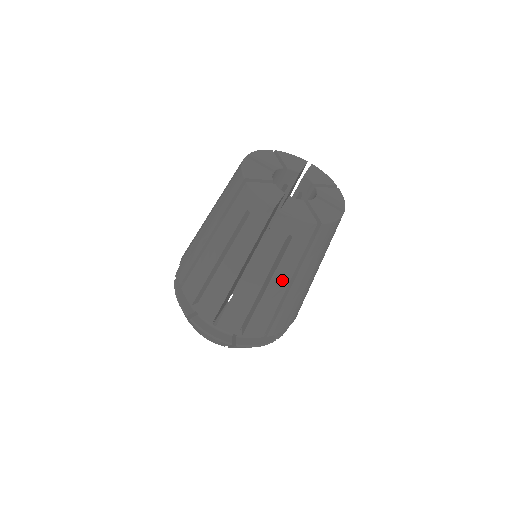
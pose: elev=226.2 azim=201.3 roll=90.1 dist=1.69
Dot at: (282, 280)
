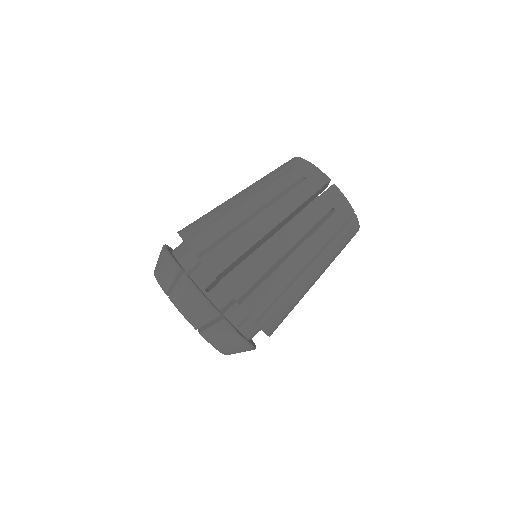
Dot at: (306, 254)
